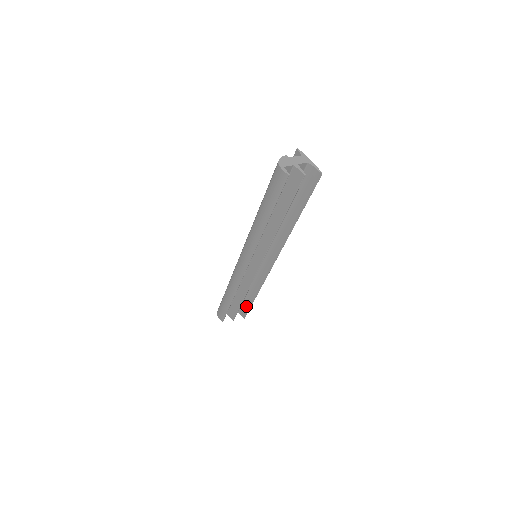
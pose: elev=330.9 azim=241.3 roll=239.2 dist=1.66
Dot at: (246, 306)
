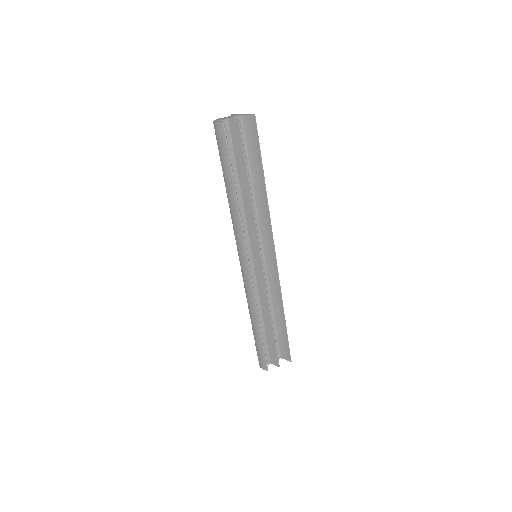
Dot at: (284, 341)
